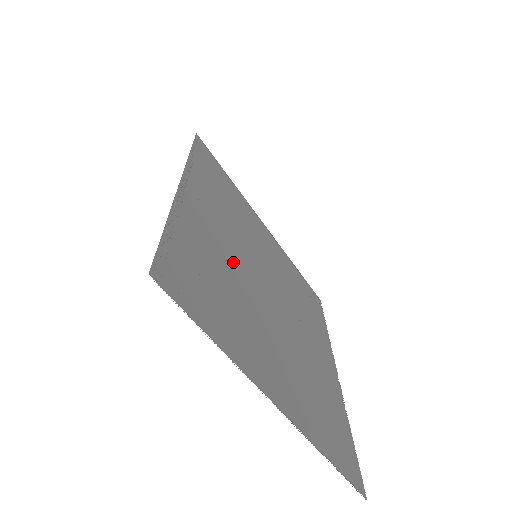
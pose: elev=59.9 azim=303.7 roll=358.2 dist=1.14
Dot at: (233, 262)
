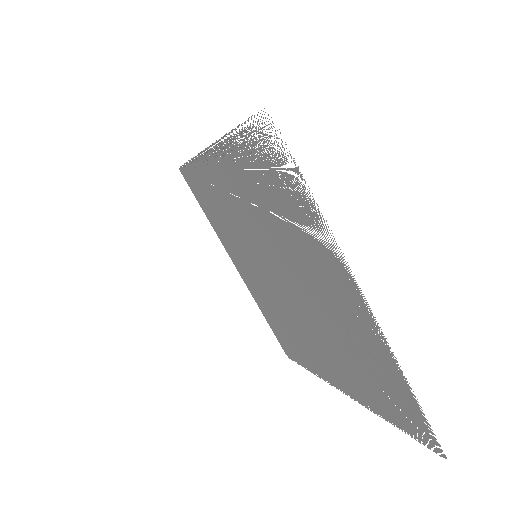
Dot at: (260, 222)
